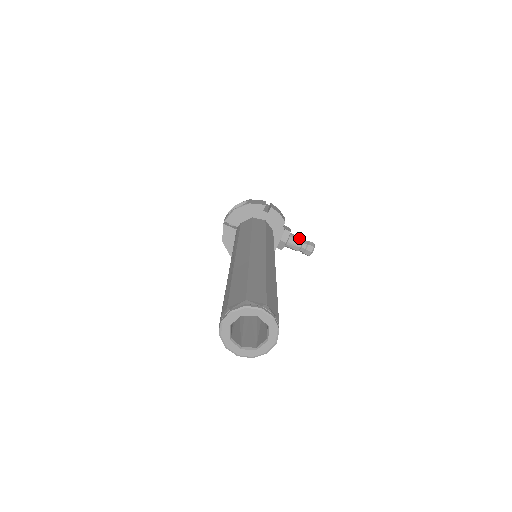
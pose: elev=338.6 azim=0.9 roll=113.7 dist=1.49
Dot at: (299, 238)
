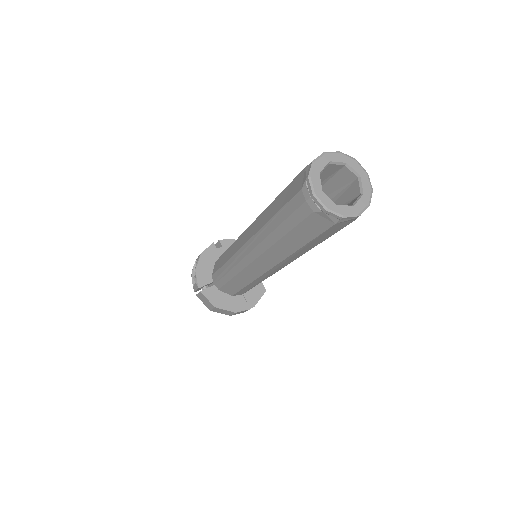
Dot at: occluded
